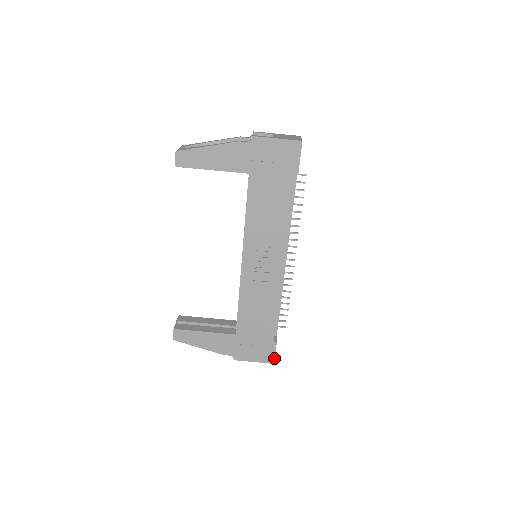
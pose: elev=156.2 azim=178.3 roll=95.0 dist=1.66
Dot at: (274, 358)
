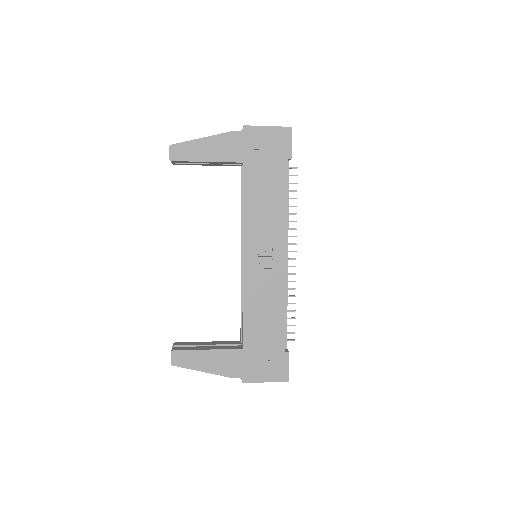
Dot at: (288, 374)
